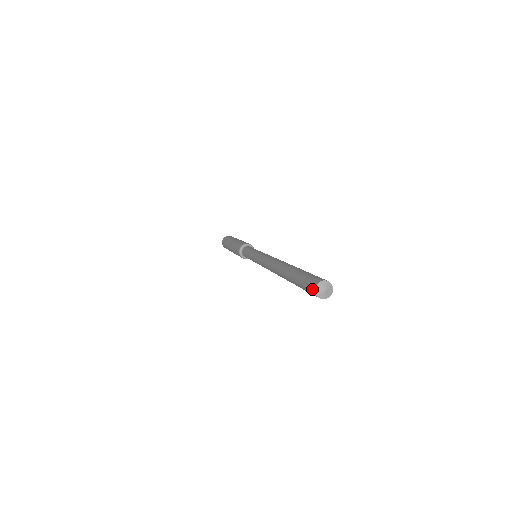
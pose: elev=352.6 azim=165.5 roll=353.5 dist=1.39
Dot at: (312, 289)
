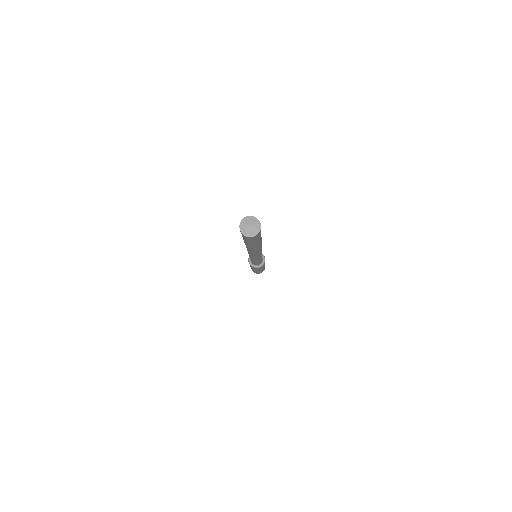
Dot at: (240, 231)
